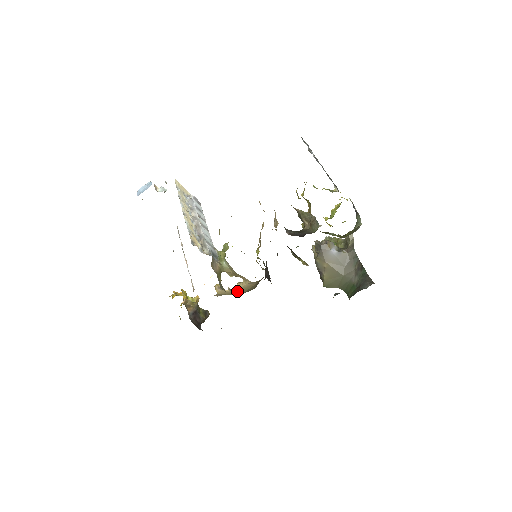
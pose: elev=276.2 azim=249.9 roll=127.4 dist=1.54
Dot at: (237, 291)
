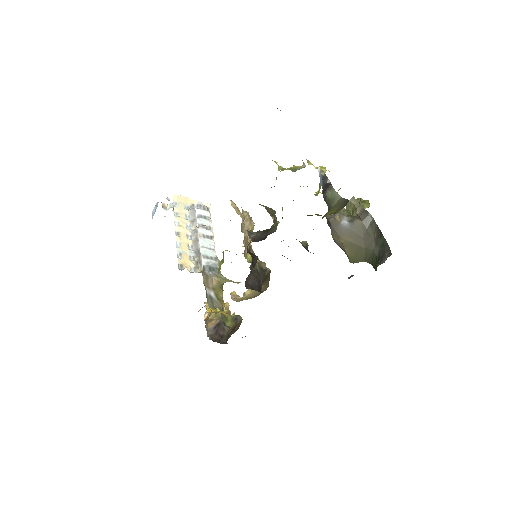
Dot at: (250, 296)
